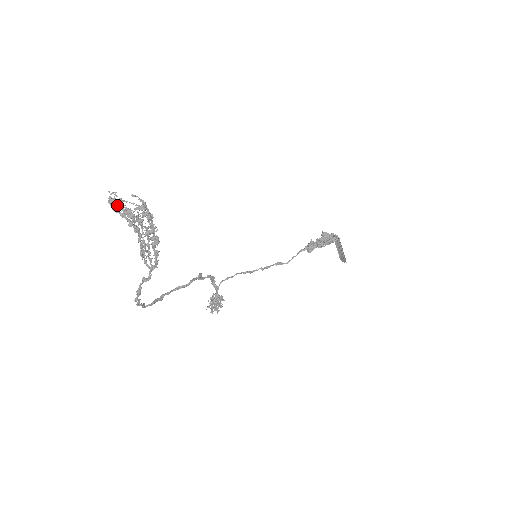
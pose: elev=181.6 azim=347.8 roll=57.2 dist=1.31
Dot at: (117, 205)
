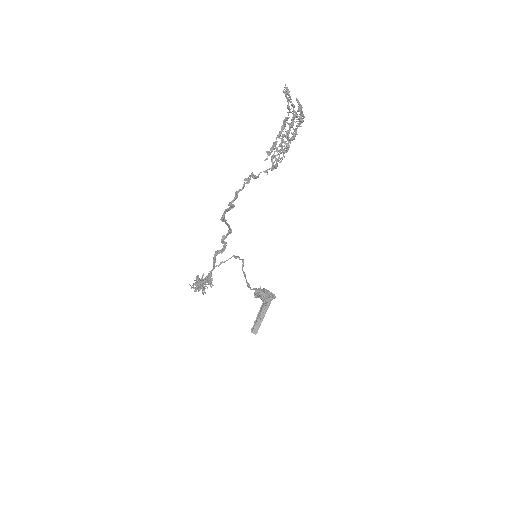
Dot at: (290, 96)
